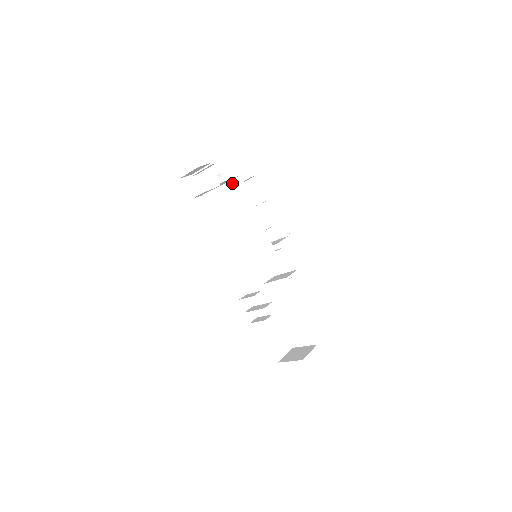
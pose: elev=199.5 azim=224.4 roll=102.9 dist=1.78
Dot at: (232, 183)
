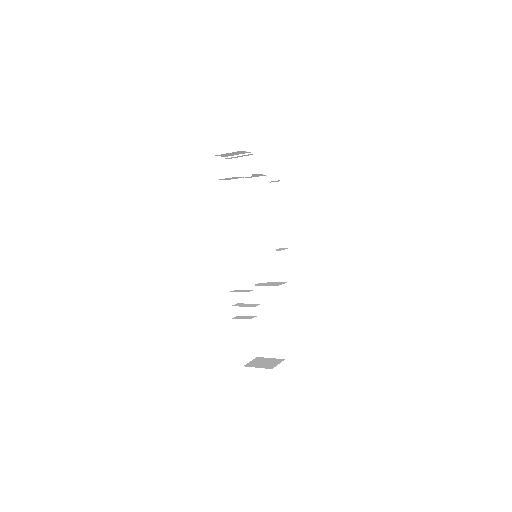
Dot at: (257, 180)
